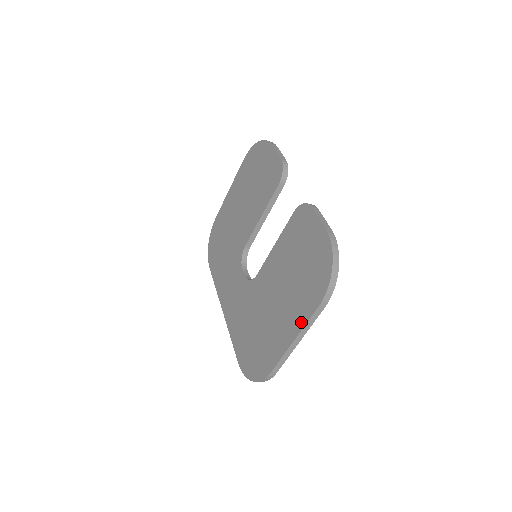
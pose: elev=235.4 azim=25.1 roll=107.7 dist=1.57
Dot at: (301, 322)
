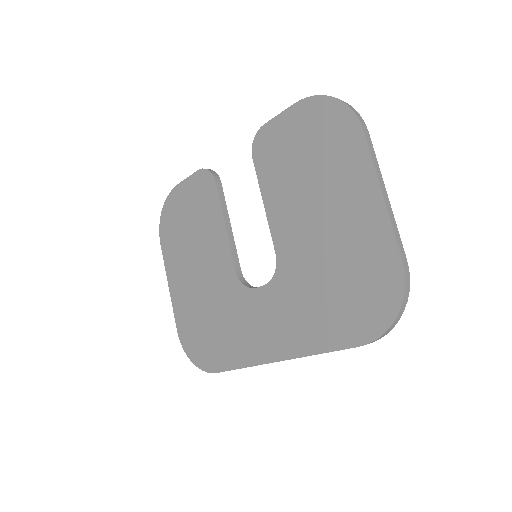
Dot at: (366, 170)
